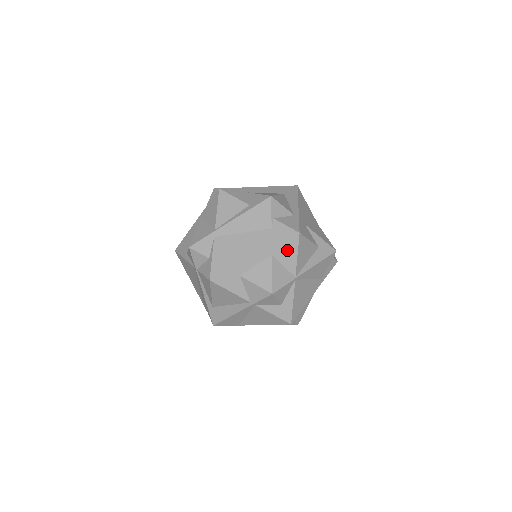
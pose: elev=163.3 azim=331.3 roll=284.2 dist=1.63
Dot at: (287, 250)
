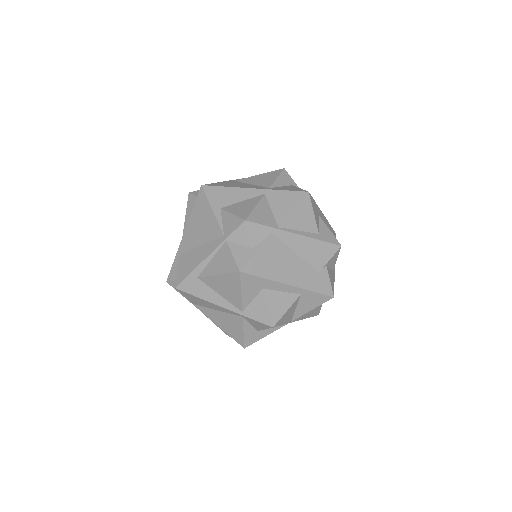
Dot at: (312, 300)
